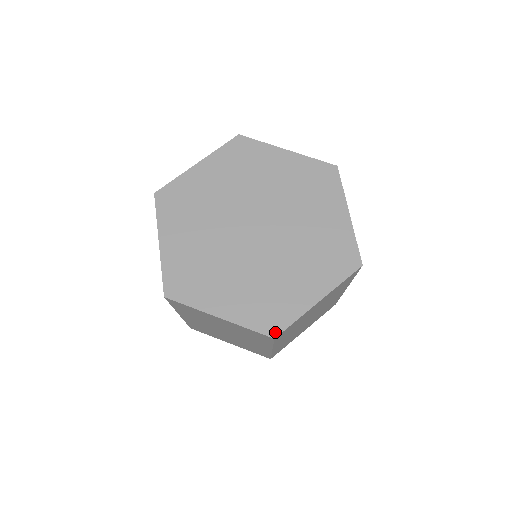
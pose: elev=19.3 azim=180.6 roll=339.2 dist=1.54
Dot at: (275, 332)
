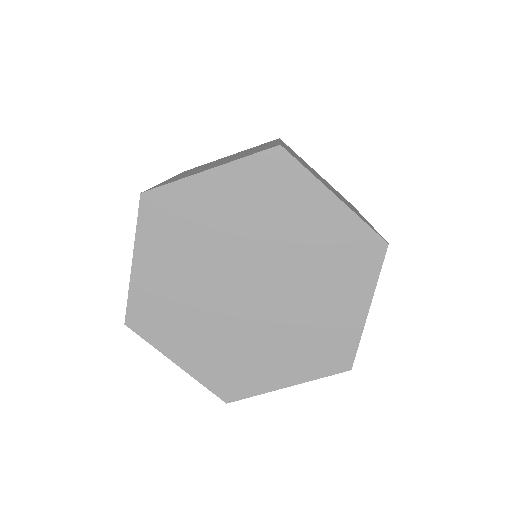
Dot at: (348, 365)
